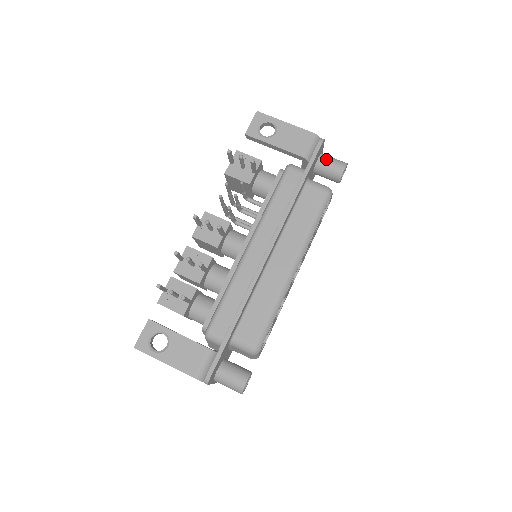
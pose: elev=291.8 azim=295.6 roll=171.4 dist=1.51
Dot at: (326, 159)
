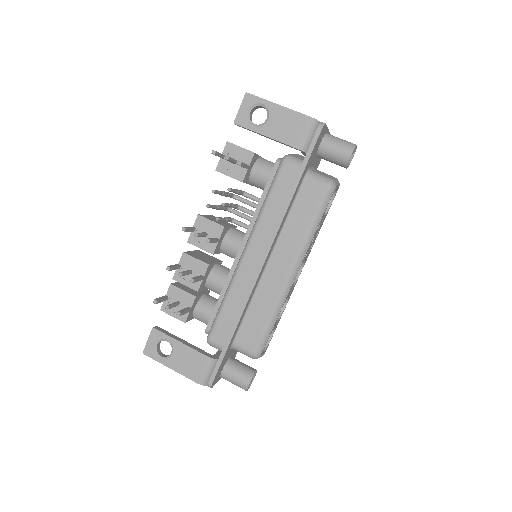
Dot at: (330, 143)
